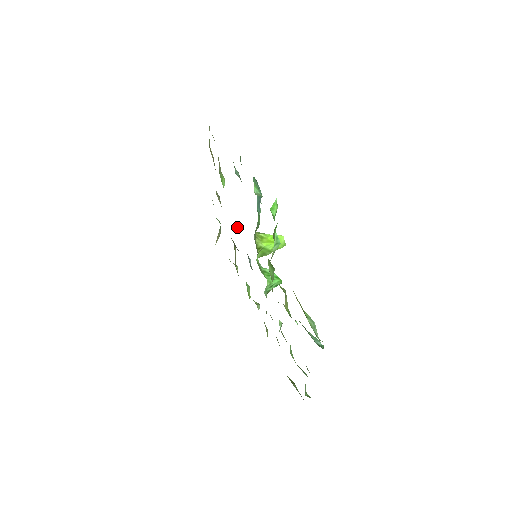
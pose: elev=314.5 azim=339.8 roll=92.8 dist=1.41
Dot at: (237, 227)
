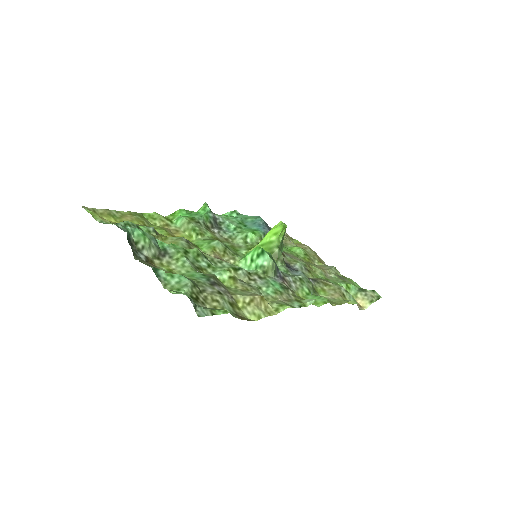
Dot at: (301, 263)
